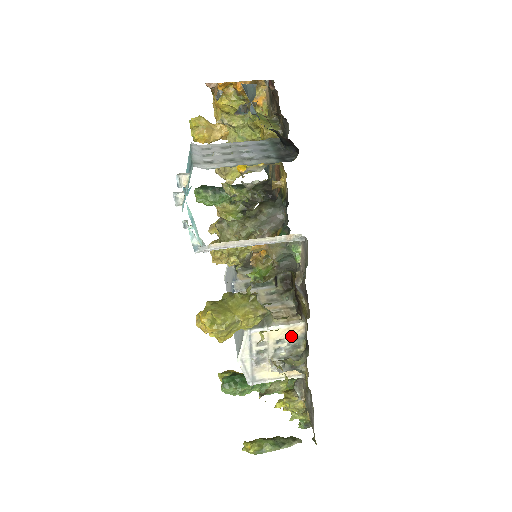
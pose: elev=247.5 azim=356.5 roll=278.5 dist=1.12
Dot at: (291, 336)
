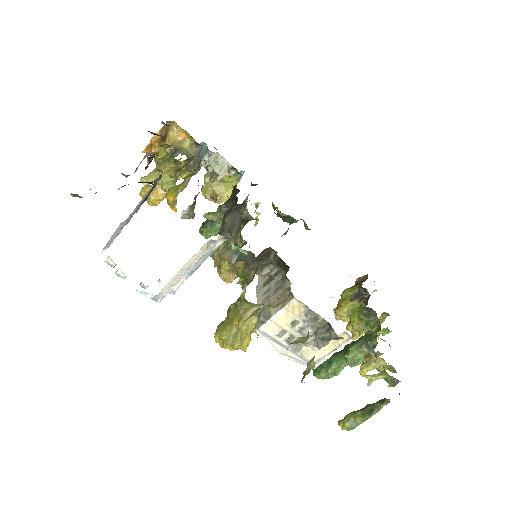
Dot at: (298, 314)
